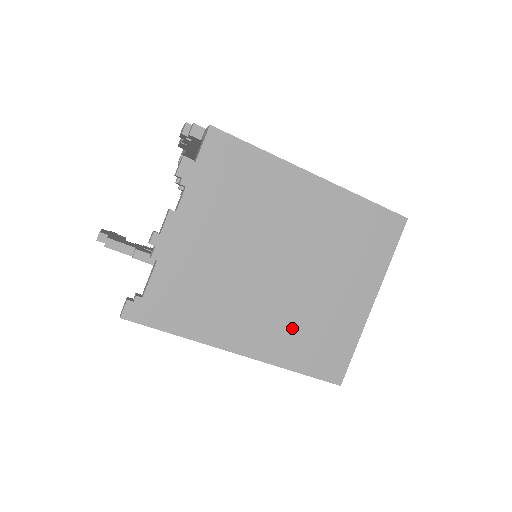
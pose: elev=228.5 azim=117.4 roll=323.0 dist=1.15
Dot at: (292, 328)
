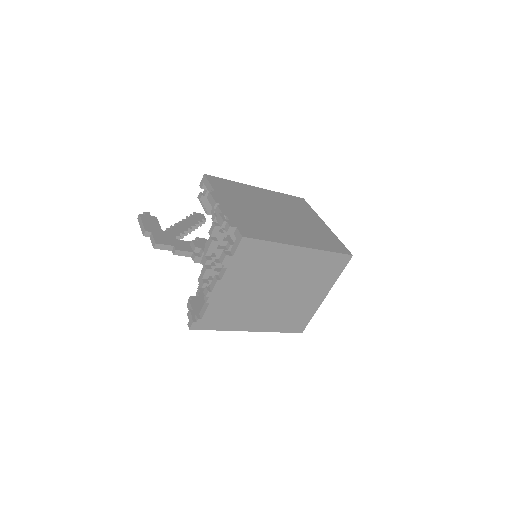
Dot at: (279, 316)
